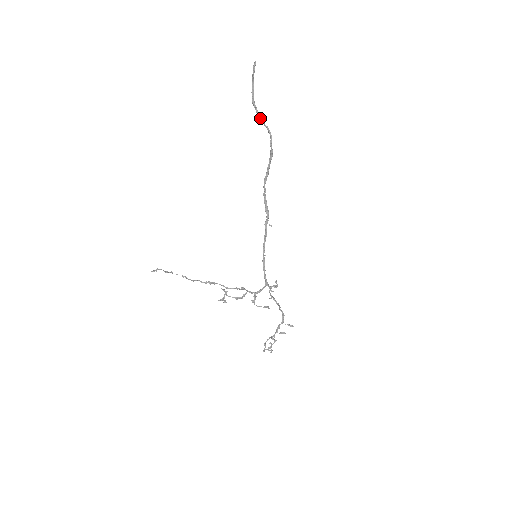
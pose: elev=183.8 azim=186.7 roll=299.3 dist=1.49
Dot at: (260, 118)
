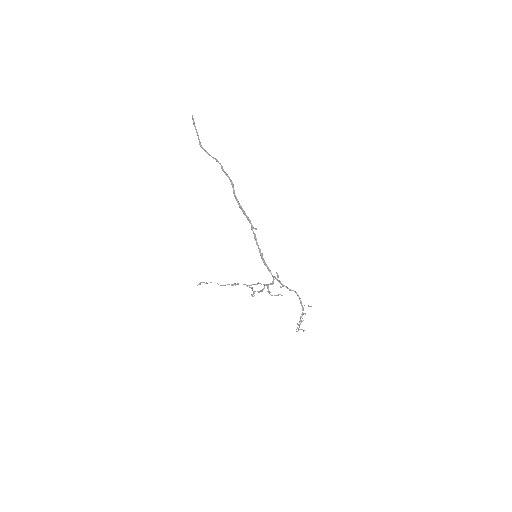
Dot at: (209, 154)
